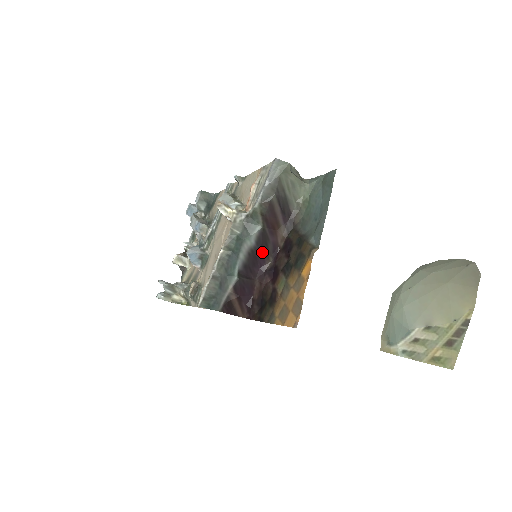
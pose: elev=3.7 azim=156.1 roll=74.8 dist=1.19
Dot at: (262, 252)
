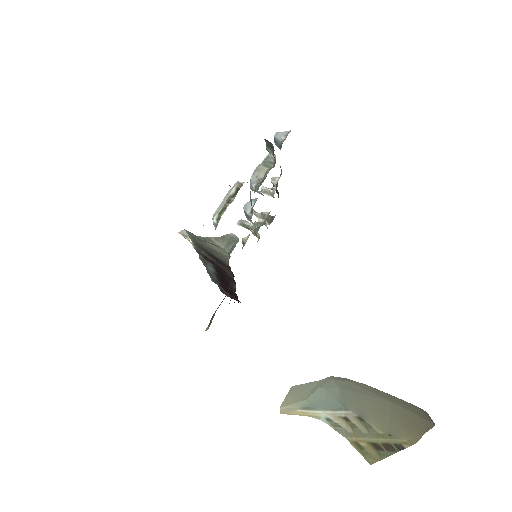
Dot at: (225, 277)
